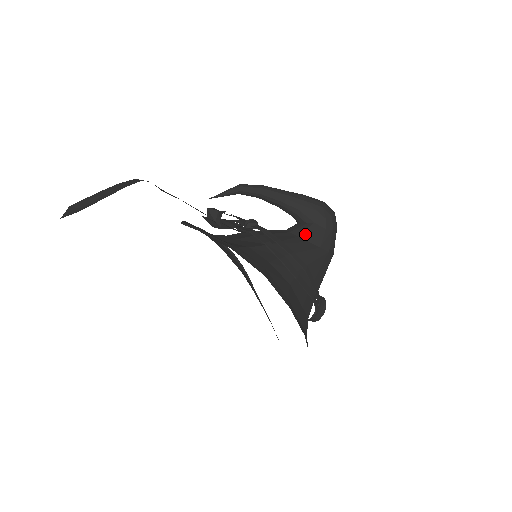
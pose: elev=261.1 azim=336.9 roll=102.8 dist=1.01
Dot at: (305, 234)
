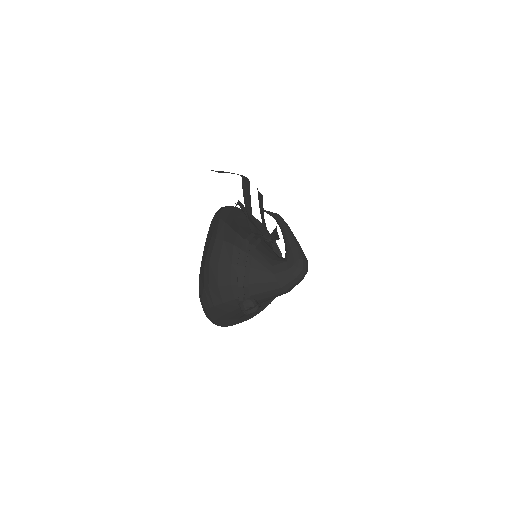
Dot at: (276, 262)
